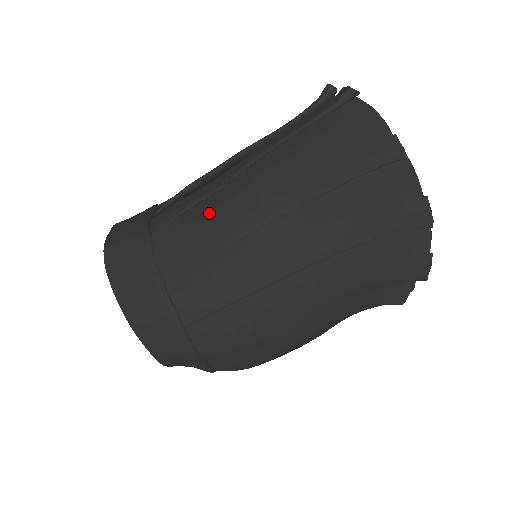
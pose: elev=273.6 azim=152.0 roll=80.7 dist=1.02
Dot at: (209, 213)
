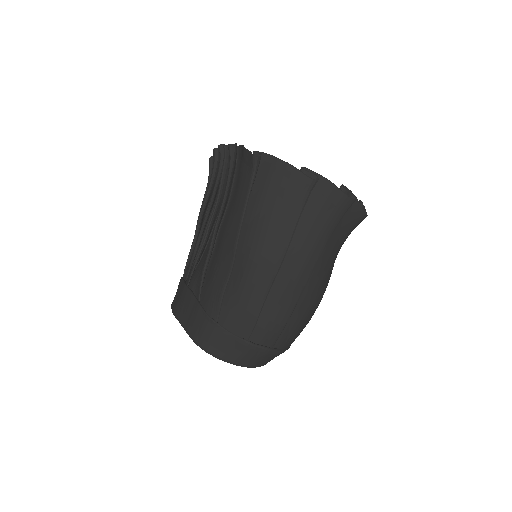
Dot at: (239, 291)
